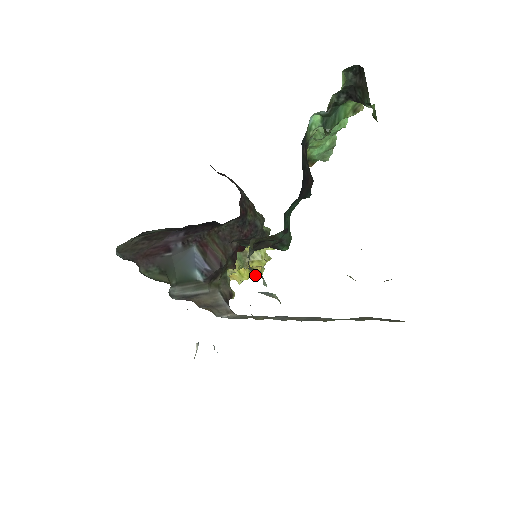
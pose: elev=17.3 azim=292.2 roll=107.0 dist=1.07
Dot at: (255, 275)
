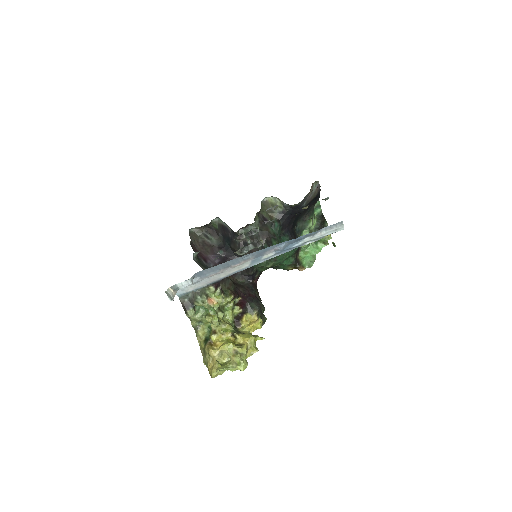
Dot at: (238, 356)
